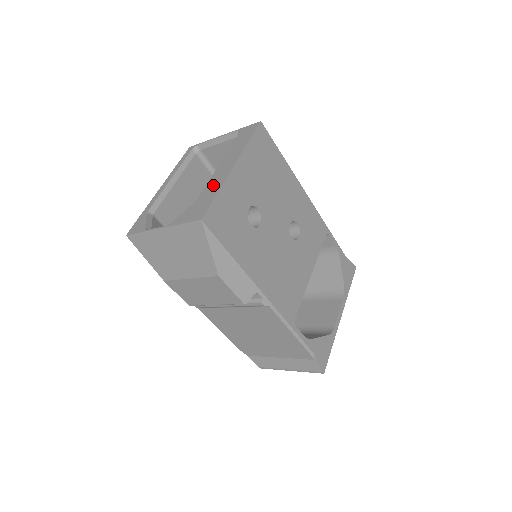
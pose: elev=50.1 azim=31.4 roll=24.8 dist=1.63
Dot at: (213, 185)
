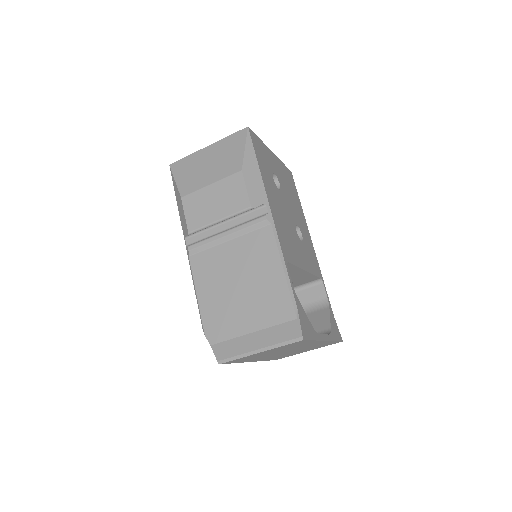
Dot at: occluded
